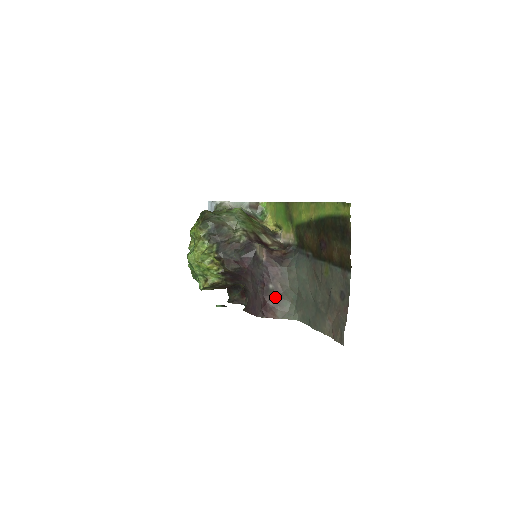
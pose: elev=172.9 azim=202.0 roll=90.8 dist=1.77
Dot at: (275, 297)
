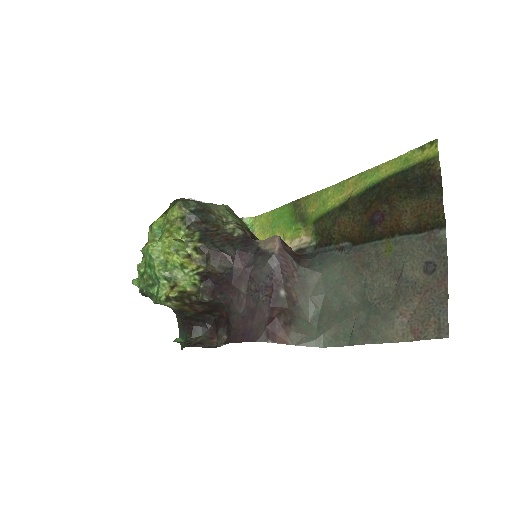
Dot at: (288, 310)
